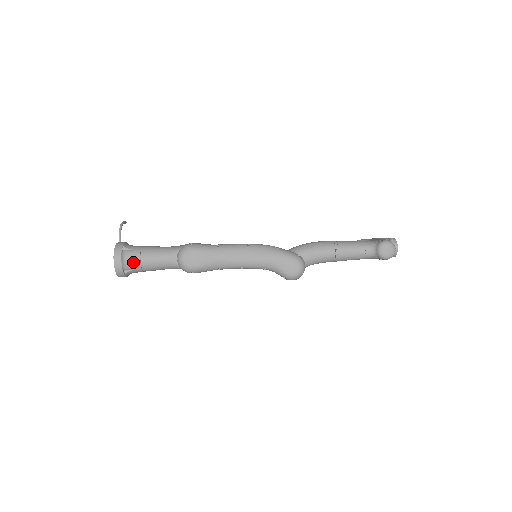
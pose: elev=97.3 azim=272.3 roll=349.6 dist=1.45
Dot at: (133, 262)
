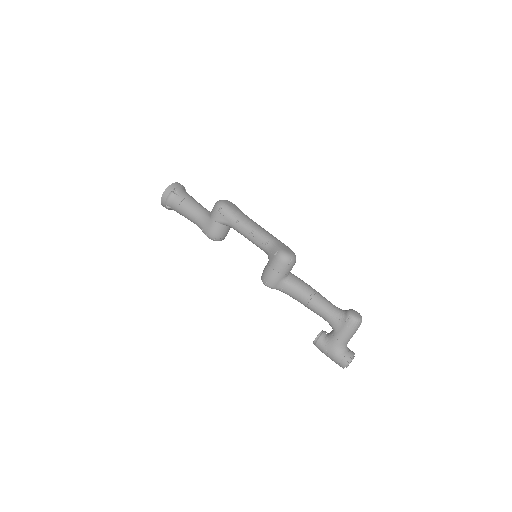
Dot at: (184, 193)
